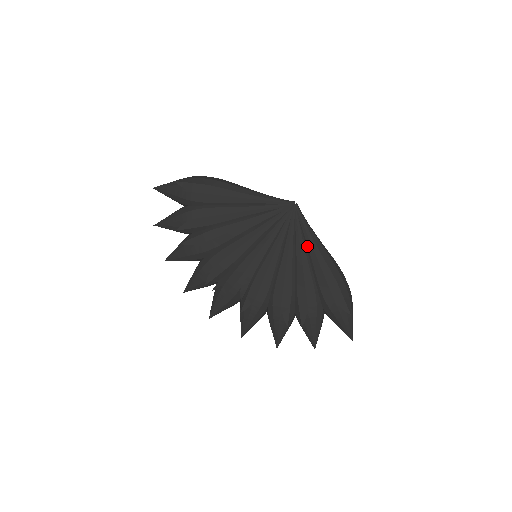
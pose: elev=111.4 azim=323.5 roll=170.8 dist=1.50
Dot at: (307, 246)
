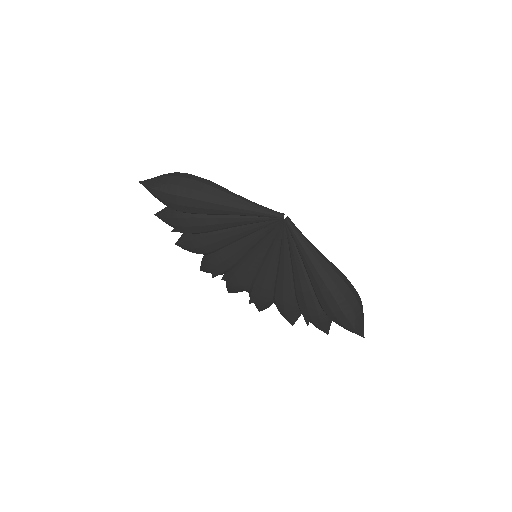
Dot at: (303, 263)
